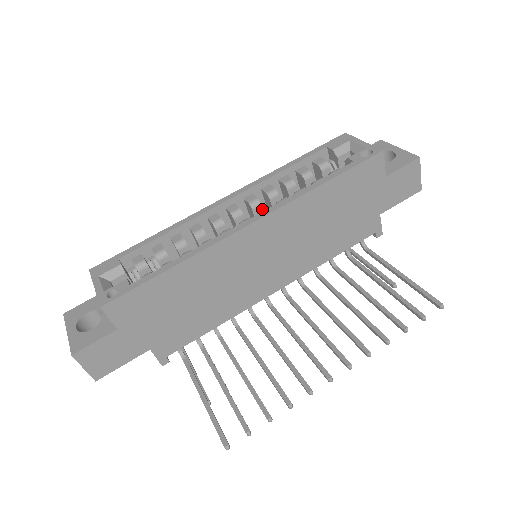
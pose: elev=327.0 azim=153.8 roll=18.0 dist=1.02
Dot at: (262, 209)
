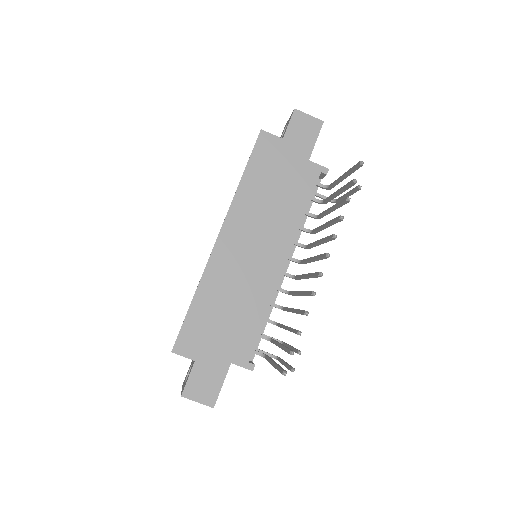
Dot at: occluded
